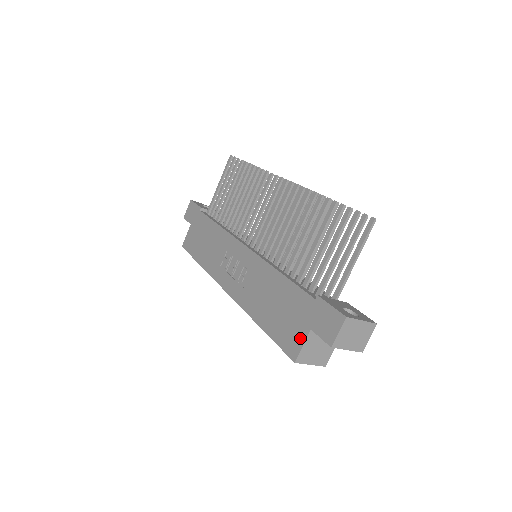
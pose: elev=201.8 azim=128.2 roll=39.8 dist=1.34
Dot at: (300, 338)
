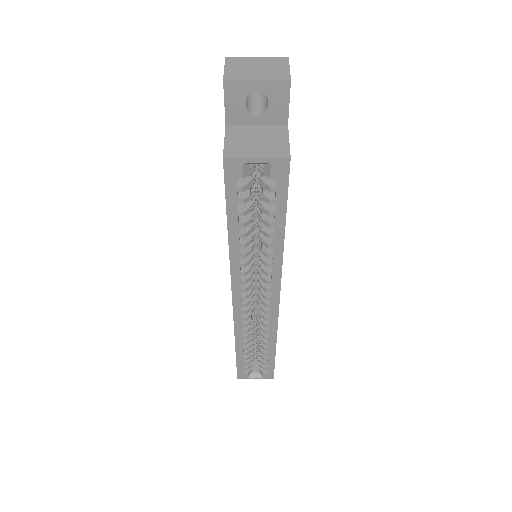
Dot at: occluded
